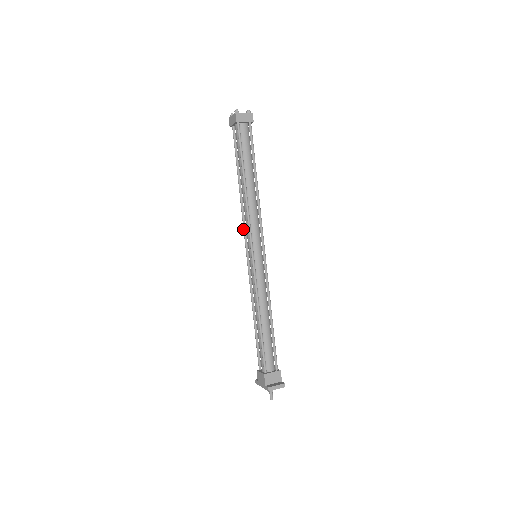
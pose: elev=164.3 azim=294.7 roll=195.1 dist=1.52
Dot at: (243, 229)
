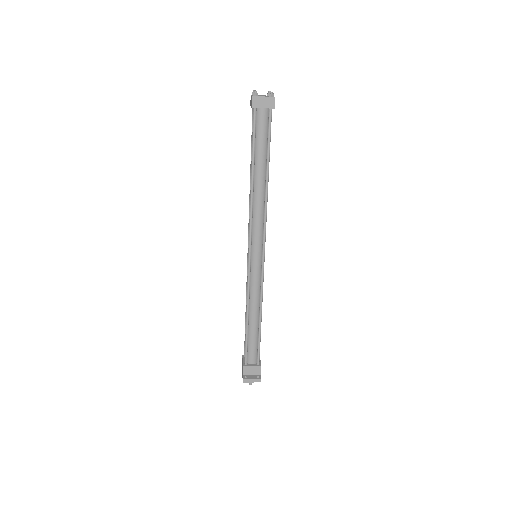
Dot at: (248, 225)
